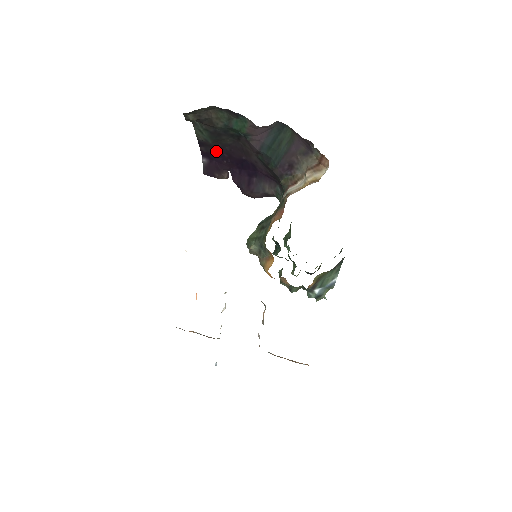
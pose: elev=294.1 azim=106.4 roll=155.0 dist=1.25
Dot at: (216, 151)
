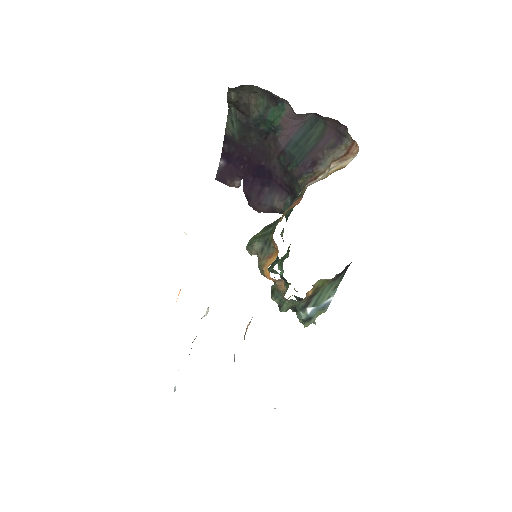
Dot at: (237, 152)
